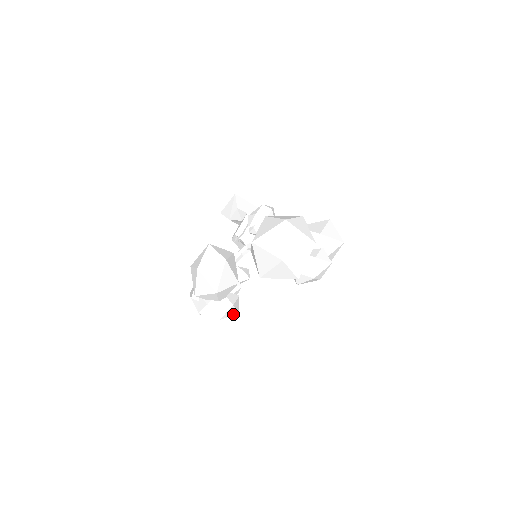
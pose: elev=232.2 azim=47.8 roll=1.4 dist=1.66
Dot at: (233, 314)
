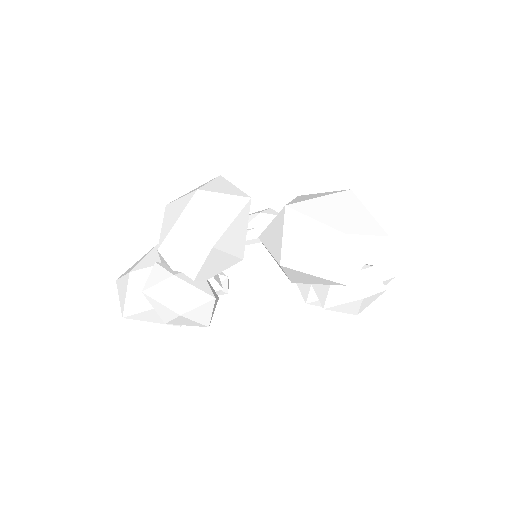
Dot at: (203, 320)
